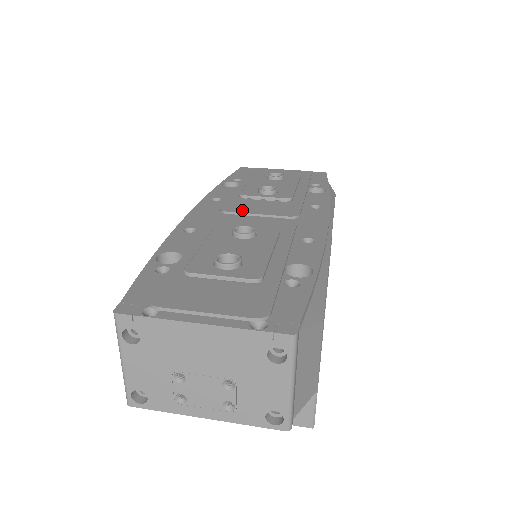
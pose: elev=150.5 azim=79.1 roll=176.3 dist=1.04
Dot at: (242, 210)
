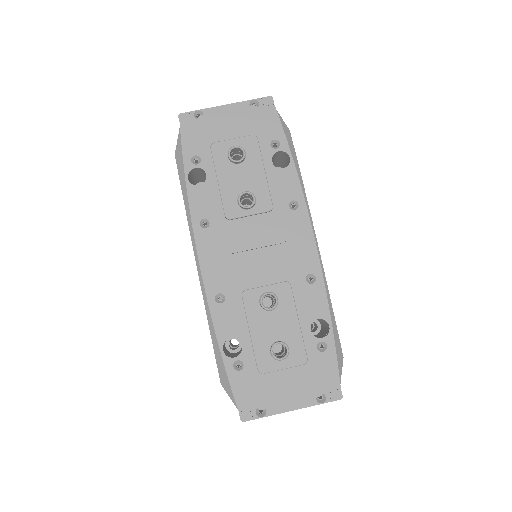
Dot at: (241, 246)
